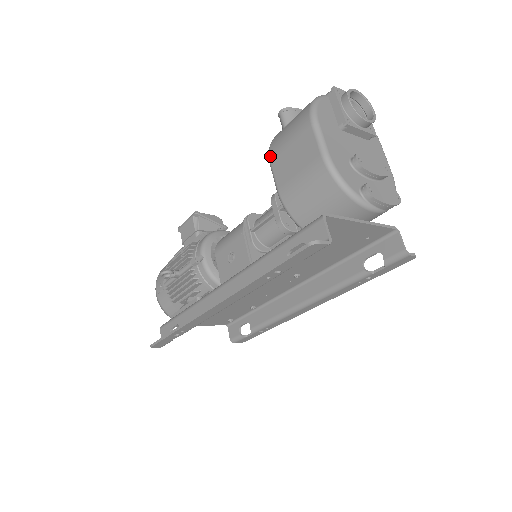
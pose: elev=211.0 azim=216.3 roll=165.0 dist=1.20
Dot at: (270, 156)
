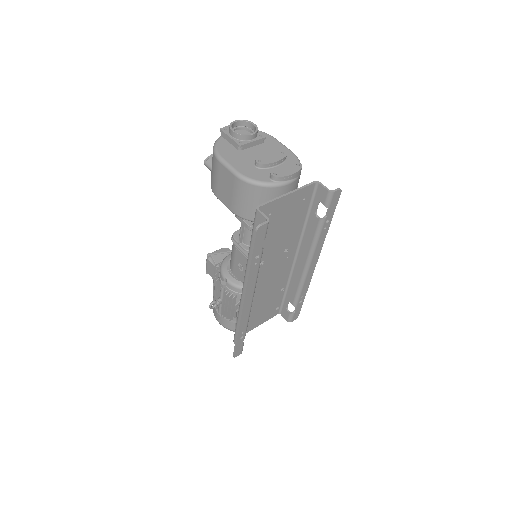
Dot at: (214, 193)
